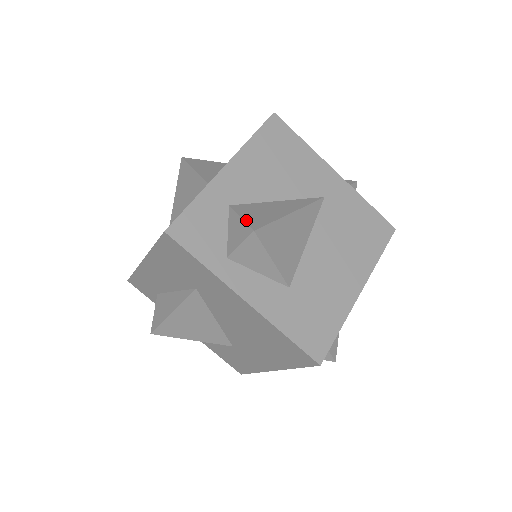
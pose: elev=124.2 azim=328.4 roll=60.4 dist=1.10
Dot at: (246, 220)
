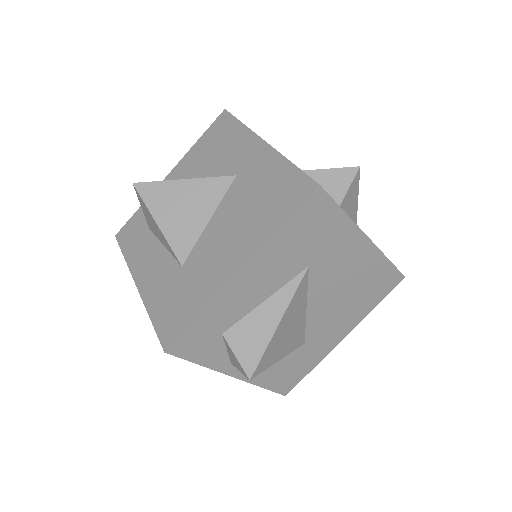
Dot at: (336, 168)
